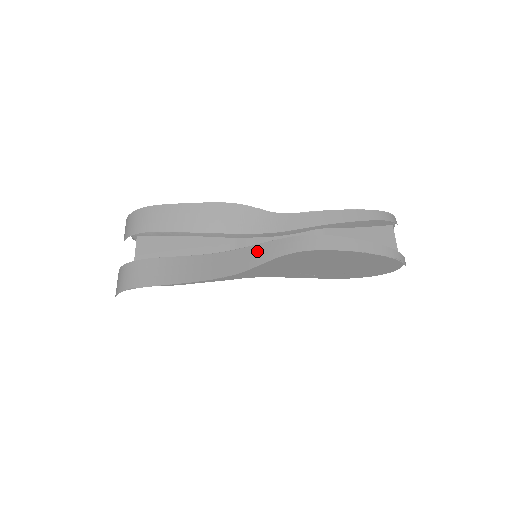
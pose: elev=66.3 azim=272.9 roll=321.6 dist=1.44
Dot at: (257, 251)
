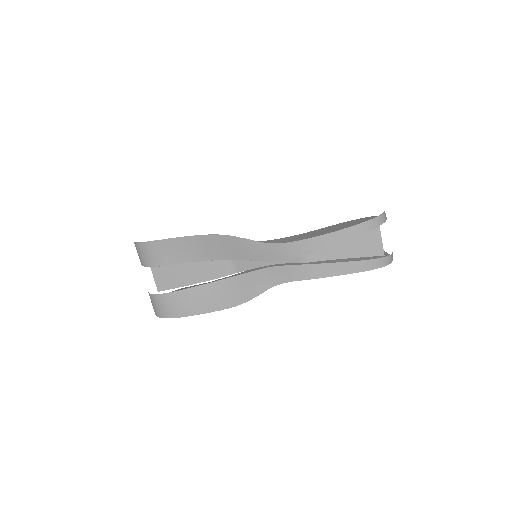
Dot at: (254, 279)
